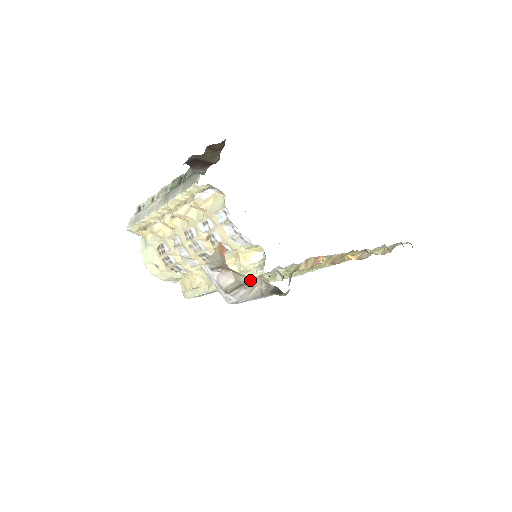
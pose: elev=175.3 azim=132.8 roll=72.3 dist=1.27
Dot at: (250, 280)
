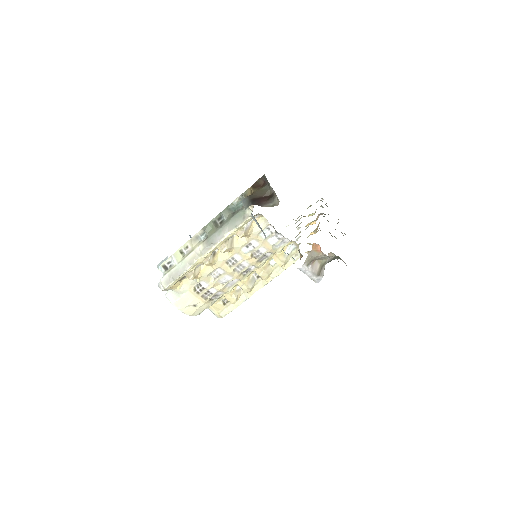
Dot at: occluded
